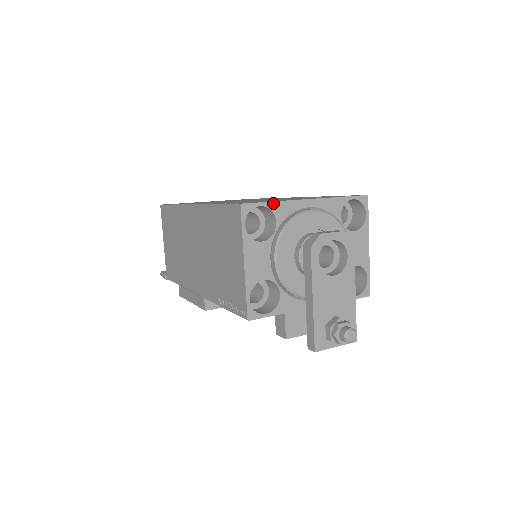
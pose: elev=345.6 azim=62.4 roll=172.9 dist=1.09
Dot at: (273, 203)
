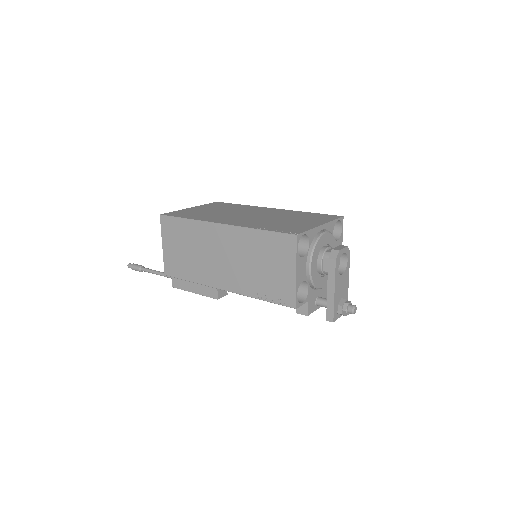
Dot at: (309, 231)
